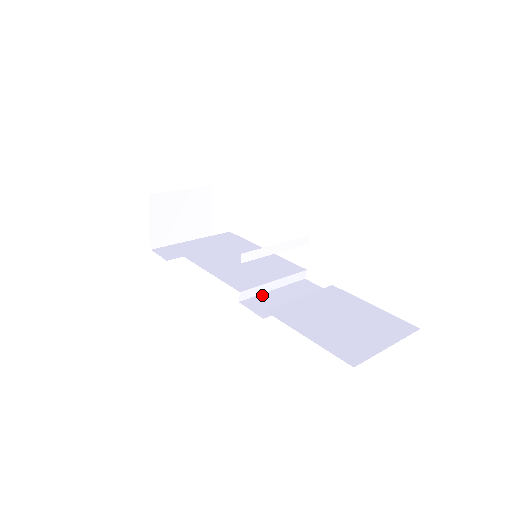
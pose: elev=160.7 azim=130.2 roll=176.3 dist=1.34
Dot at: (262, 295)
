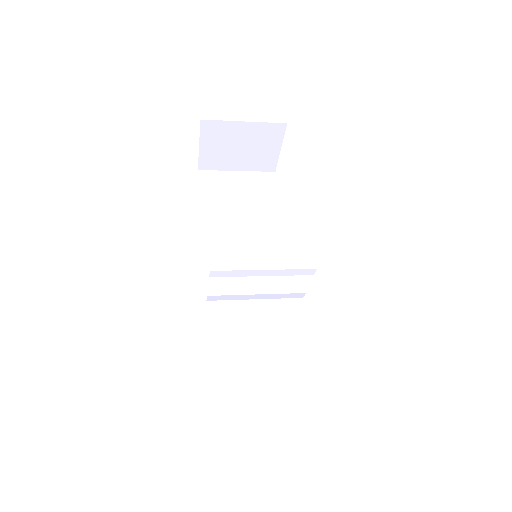
Dot at: (237, 302)
